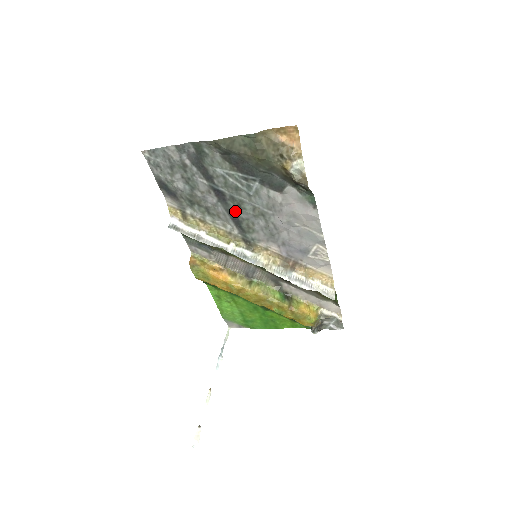
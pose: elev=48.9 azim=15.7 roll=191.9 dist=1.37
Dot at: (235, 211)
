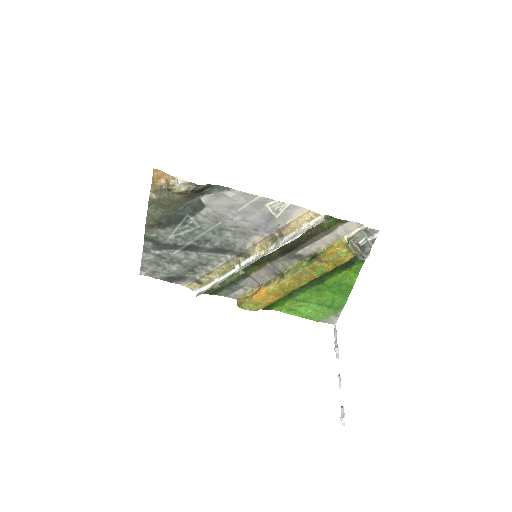
Dot at: (210, 246)
